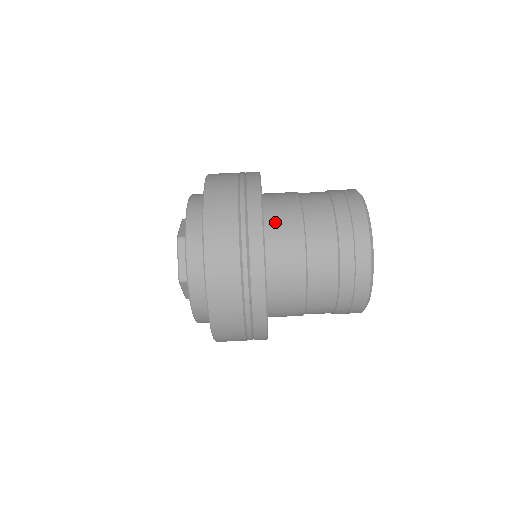
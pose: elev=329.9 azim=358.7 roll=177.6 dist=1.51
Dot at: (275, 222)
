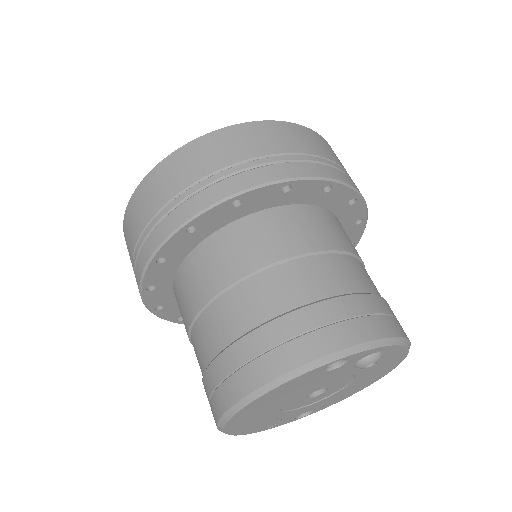
Dot at: (272, 223)
